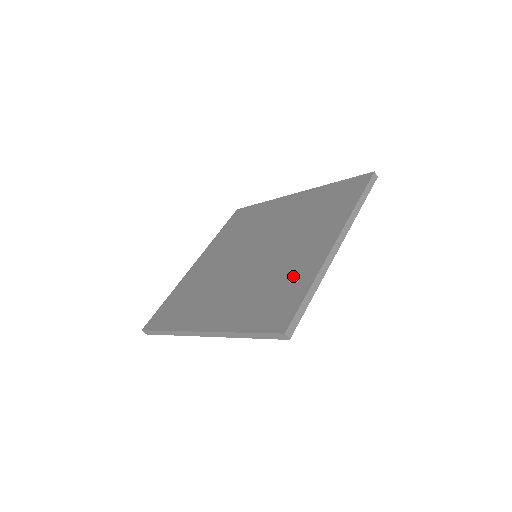
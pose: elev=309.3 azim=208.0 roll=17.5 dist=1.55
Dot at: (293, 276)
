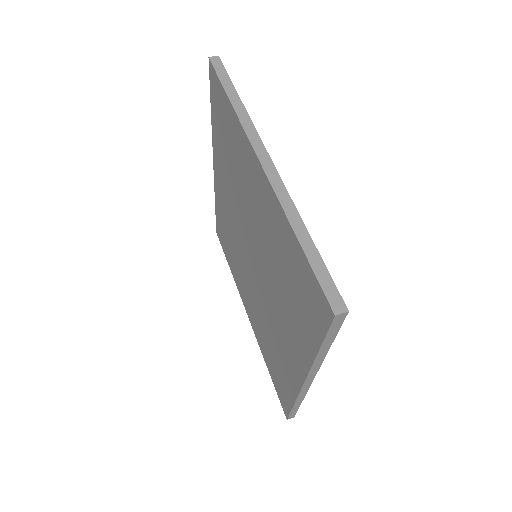
Dot at: (280, 243)
